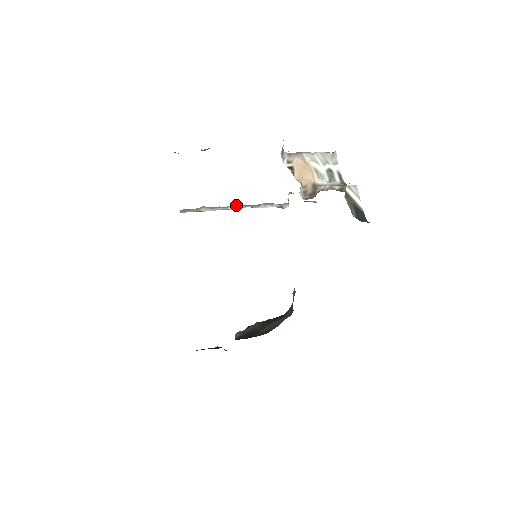
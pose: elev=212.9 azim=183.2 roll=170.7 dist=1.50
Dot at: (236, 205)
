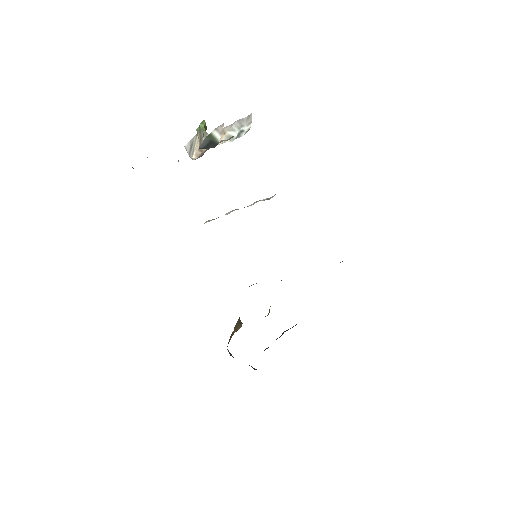
Dot at: (232, 211)
